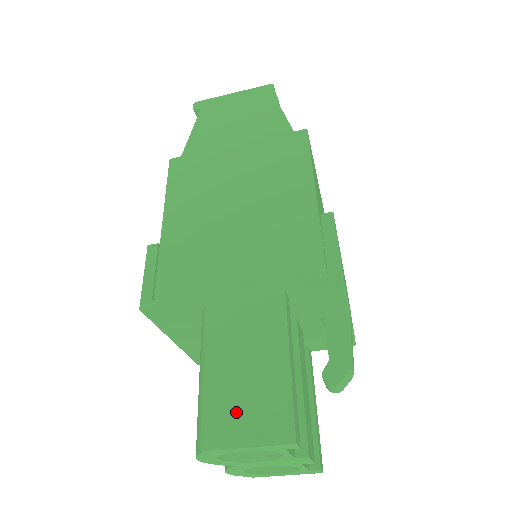
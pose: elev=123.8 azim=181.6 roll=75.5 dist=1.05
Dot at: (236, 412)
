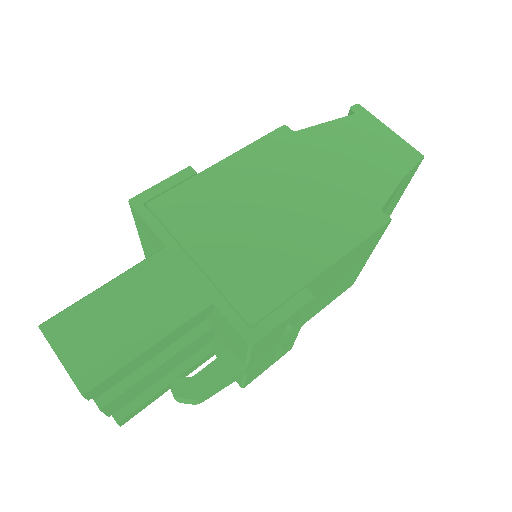
Dot at: (83, 333)
